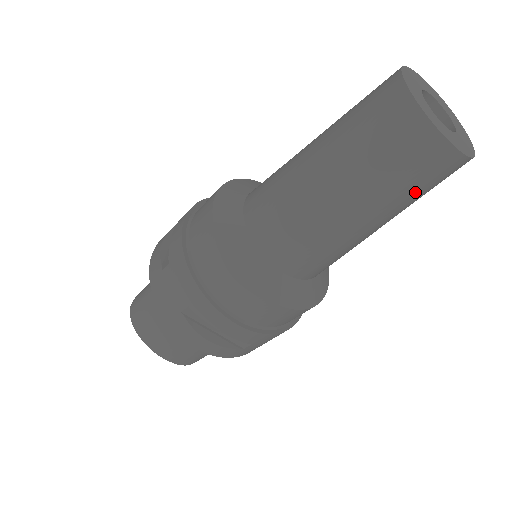
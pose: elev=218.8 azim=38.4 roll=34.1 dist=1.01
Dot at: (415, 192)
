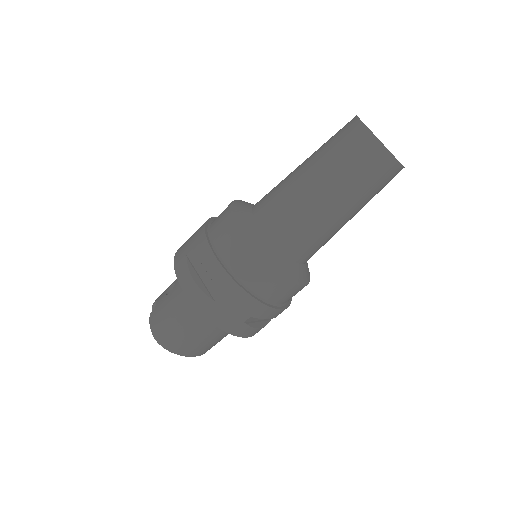
Dot at: occluded
